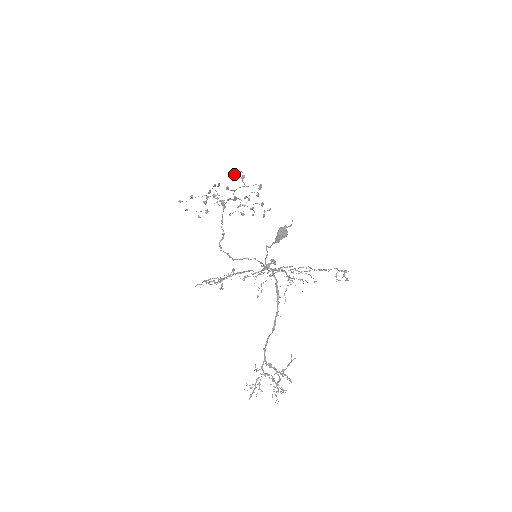
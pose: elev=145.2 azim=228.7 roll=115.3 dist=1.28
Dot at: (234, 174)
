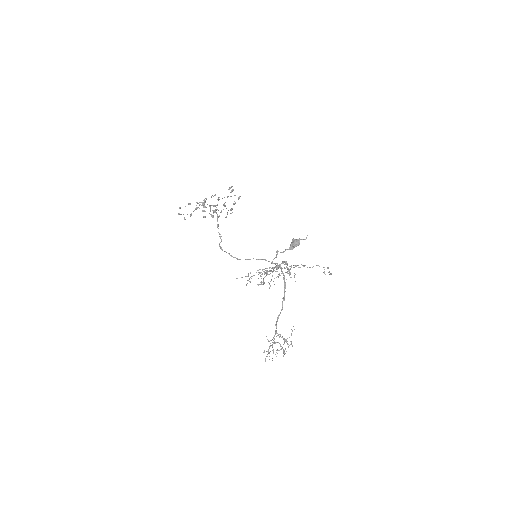
Dot at: (229, 189)
